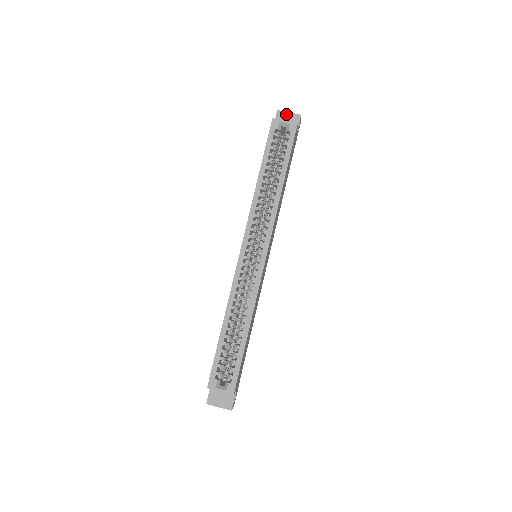
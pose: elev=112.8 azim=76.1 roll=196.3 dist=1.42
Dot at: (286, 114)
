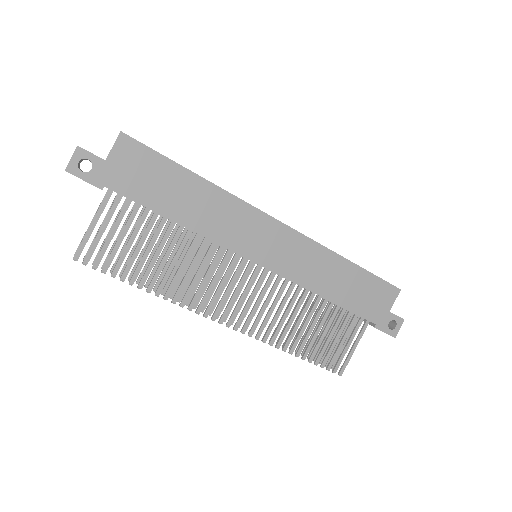
Dot at: occluded
